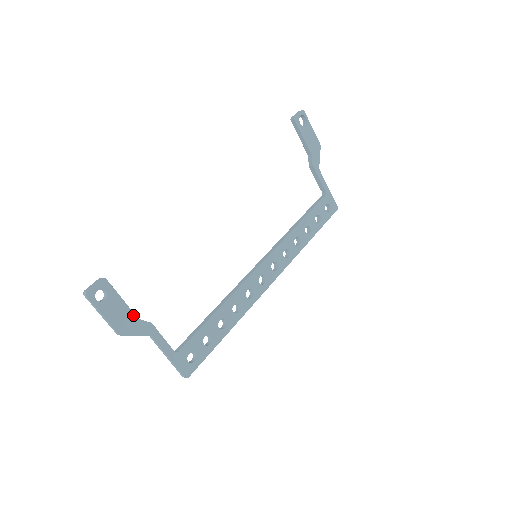
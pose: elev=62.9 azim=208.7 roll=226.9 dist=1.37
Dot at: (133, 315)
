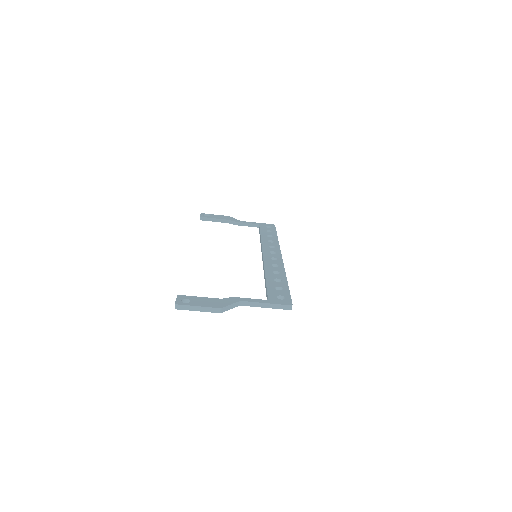
Dot at: (216, 299)
